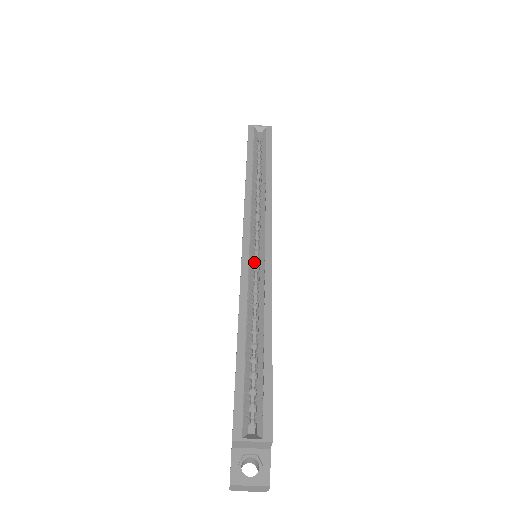
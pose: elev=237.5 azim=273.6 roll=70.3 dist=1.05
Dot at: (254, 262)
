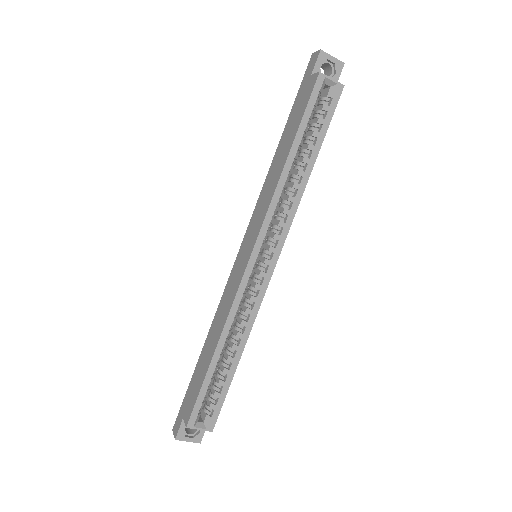
Dot at: occluded
